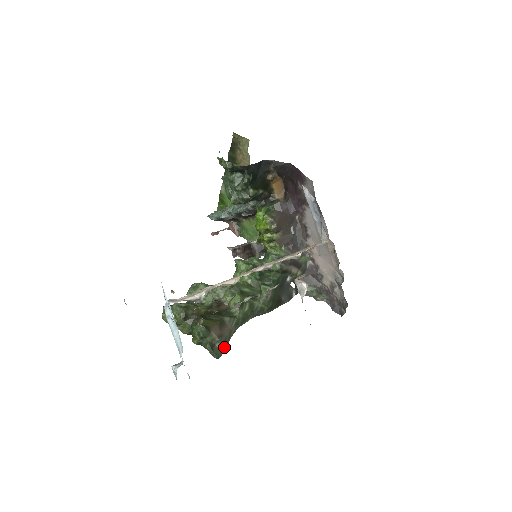
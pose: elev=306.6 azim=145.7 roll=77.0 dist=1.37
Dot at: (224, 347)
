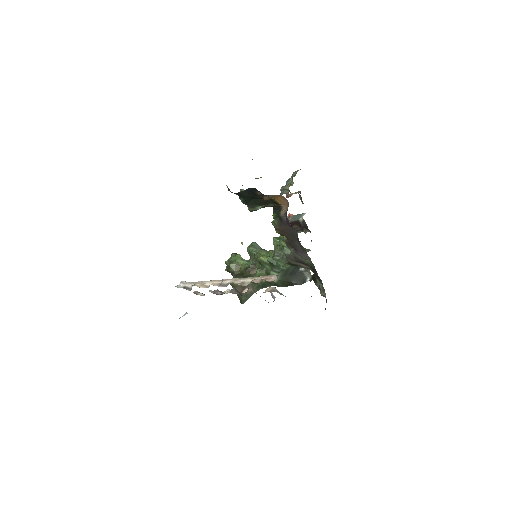
Dot at: (246, 299)
